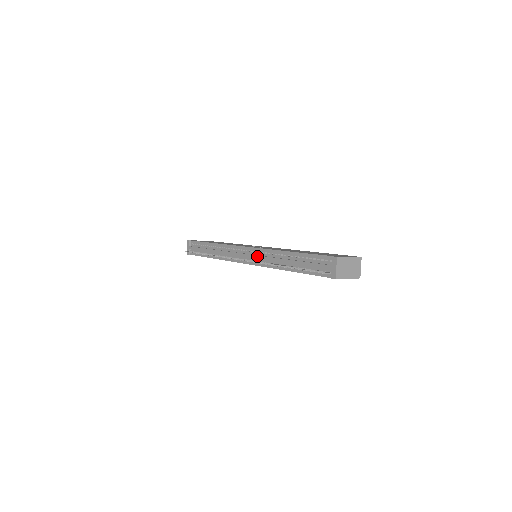
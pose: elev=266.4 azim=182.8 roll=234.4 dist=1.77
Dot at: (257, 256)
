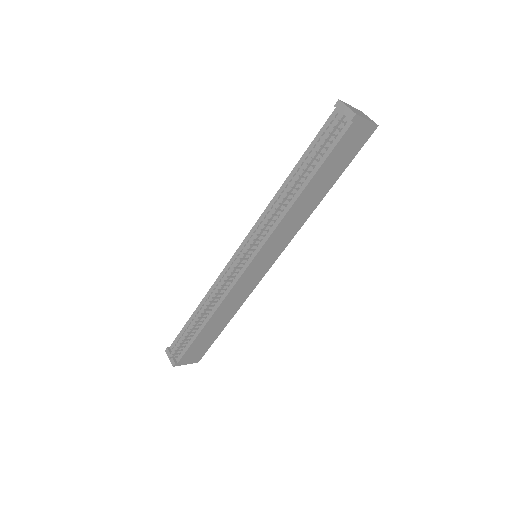
Dot at: (257, 232)
